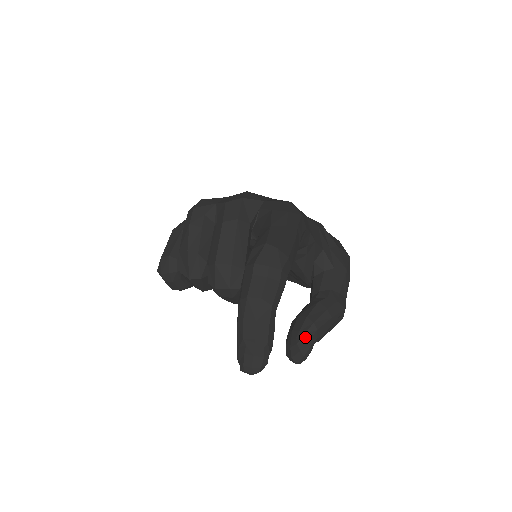
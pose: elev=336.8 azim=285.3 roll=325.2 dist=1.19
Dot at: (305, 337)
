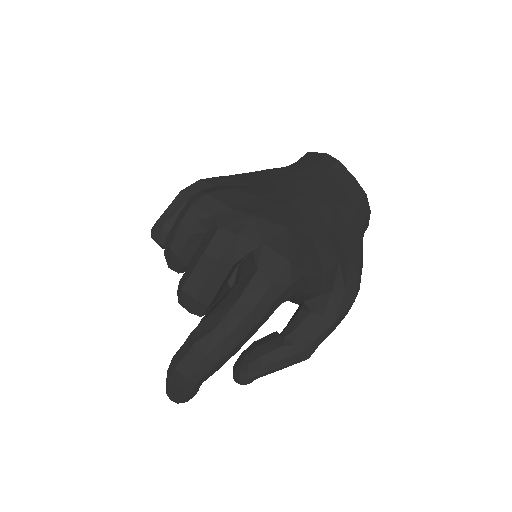
Dot at: (249, 374)
